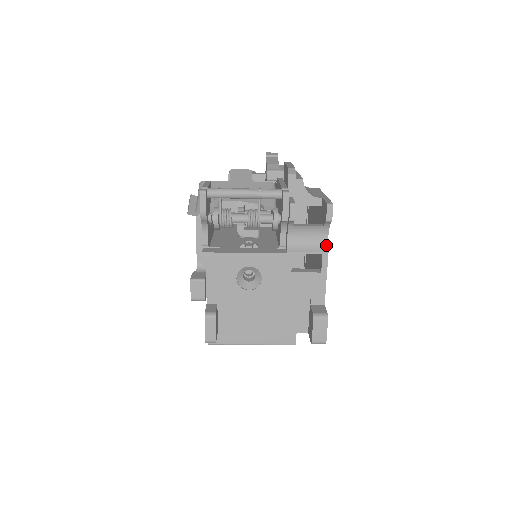
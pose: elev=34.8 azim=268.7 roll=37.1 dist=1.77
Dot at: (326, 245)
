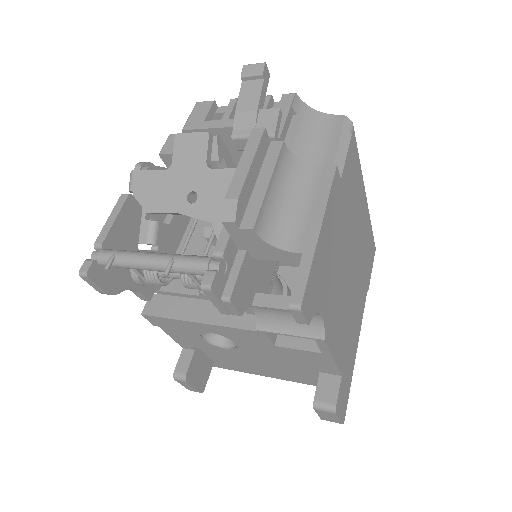
Dot at: (321, 327)
